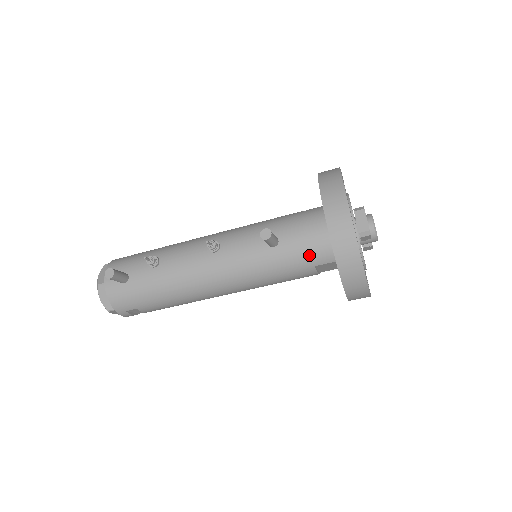
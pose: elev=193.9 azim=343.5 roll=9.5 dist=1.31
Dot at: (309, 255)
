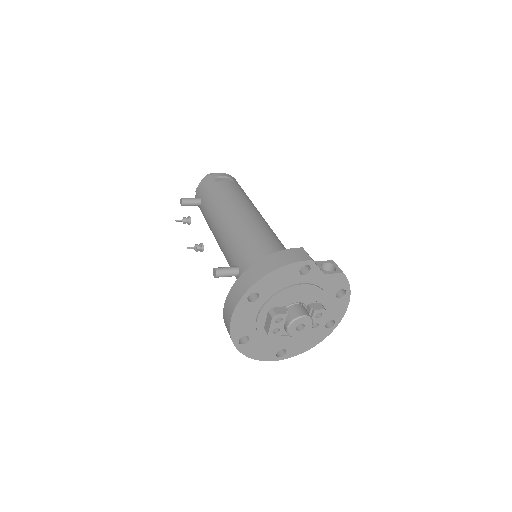
Dot at: occluded
